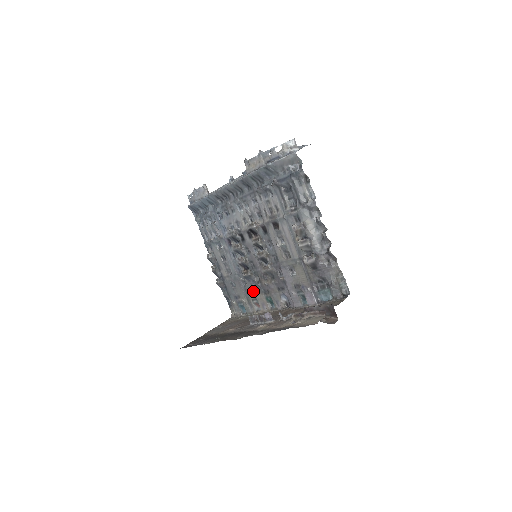
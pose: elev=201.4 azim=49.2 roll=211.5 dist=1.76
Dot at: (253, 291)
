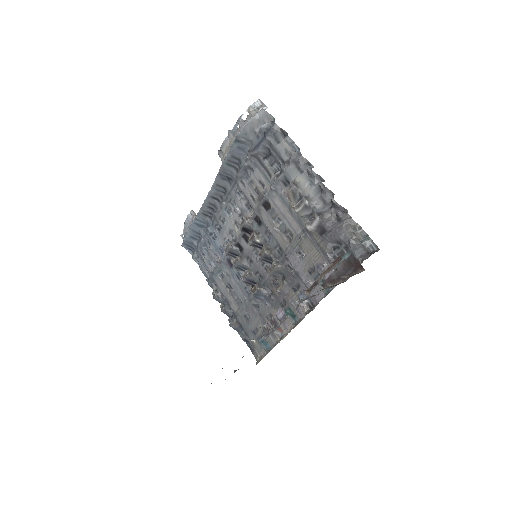
Dot at: (269, 312)
